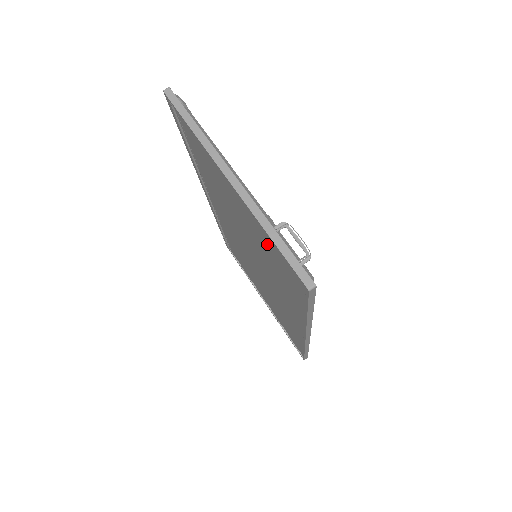
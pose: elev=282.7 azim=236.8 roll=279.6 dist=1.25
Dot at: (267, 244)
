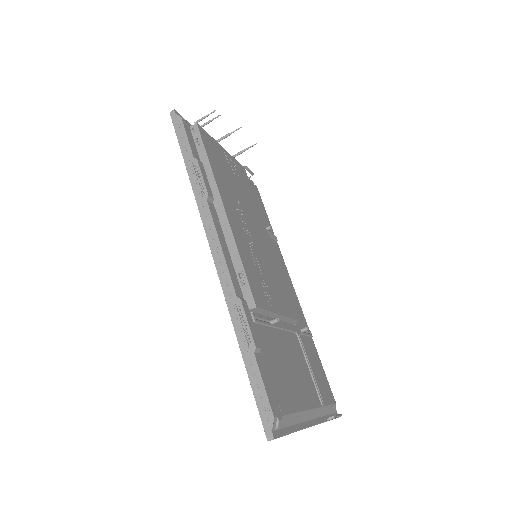
Dot at: occluded
